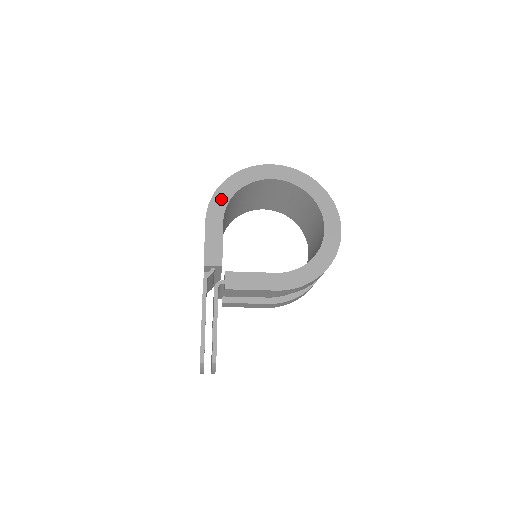
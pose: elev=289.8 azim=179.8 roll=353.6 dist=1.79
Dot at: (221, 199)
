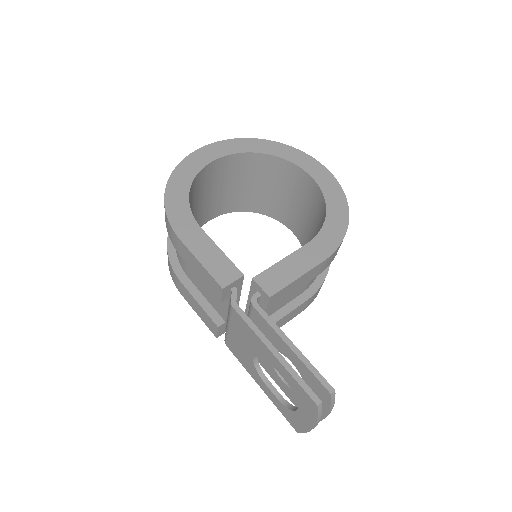
Dot at: (178, 208)
